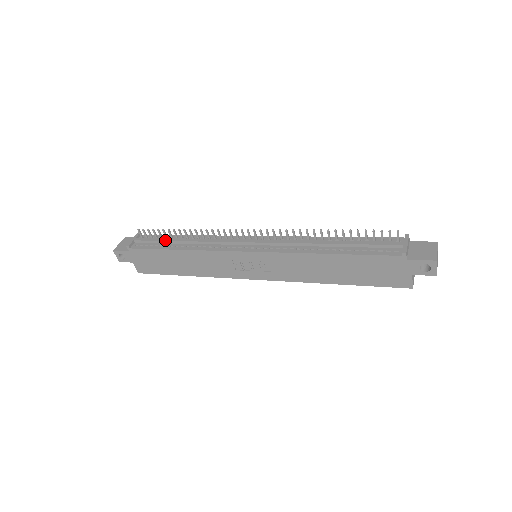
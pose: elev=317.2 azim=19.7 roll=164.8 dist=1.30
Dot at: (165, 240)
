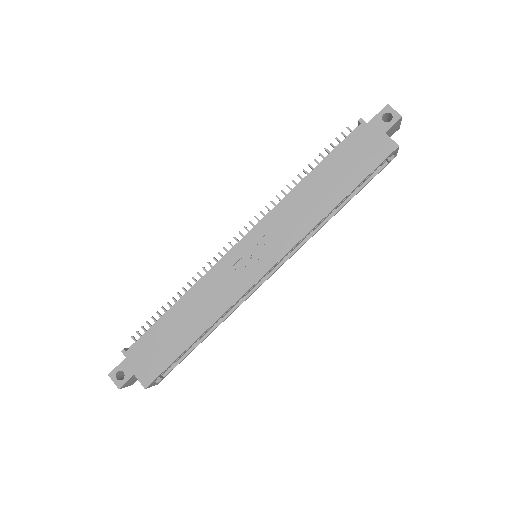
Dot at: (161, 316)
